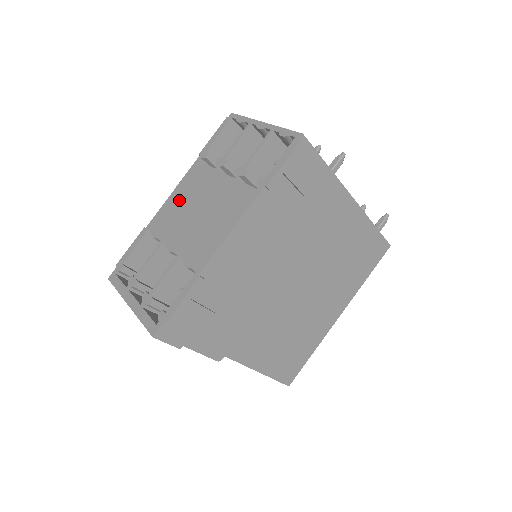
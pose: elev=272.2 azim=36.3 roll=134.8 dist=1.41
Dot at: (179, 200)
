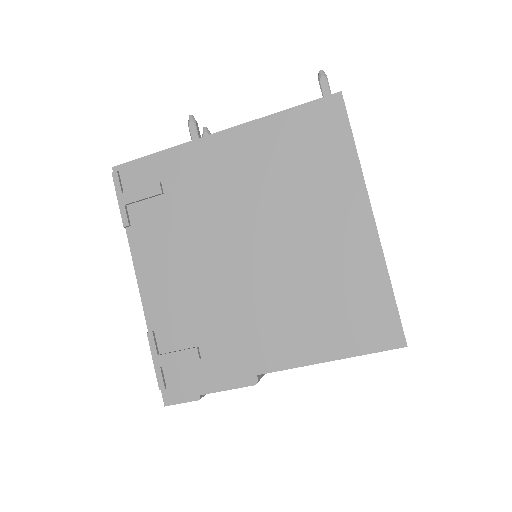
Dot at: occluded
